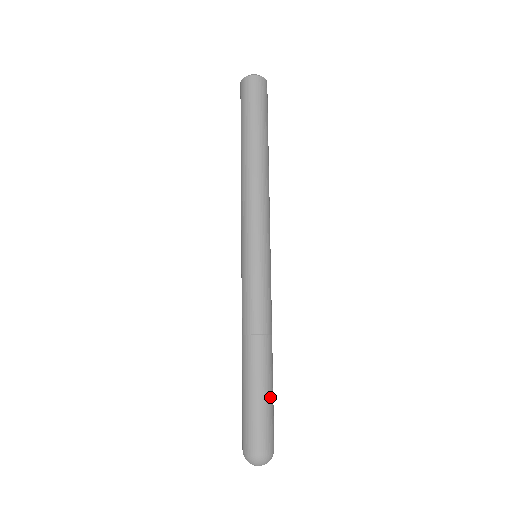
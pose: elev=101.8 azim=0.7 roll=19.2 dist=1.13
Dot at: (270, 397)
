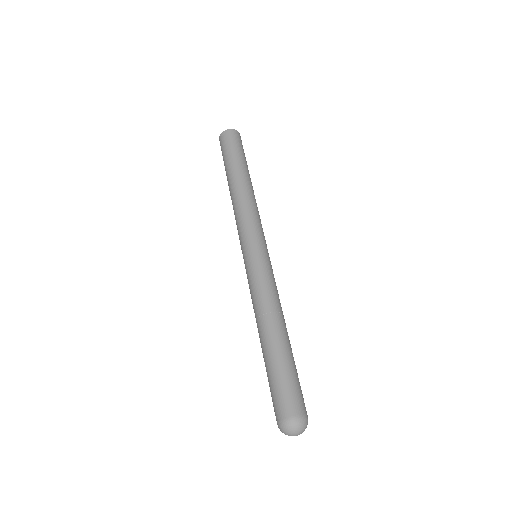
Dot at: (295, 367)
